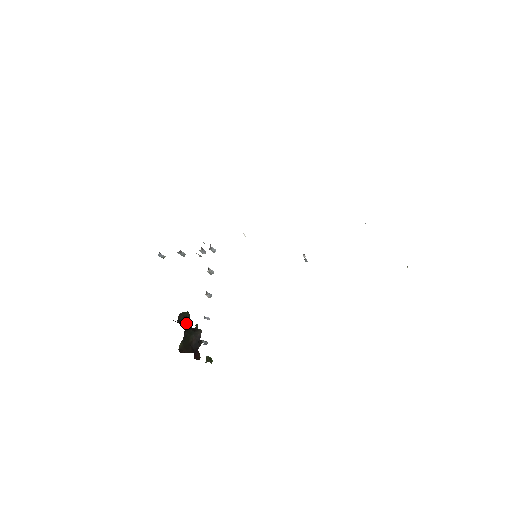
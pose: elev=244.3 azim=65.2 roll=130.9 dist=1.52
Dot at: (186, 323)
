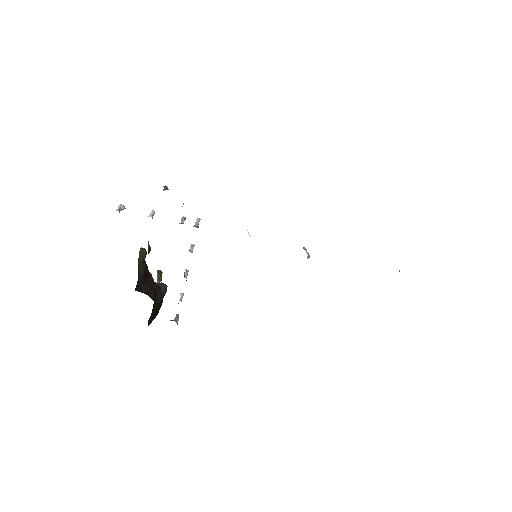
Dot at: (145, 269)
